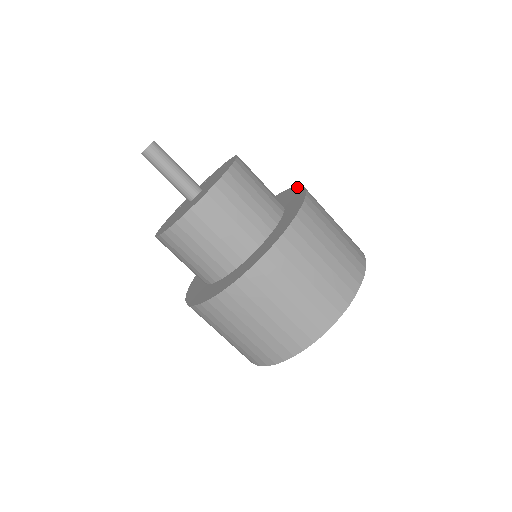
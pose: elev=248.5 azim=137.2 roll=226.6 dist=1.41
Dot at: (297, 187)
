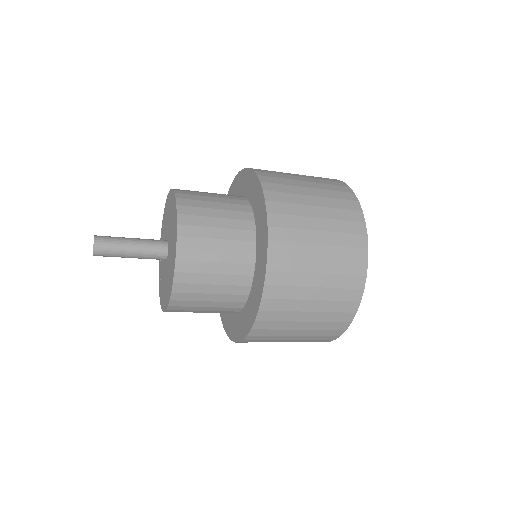
Dot at: (255, 178)
